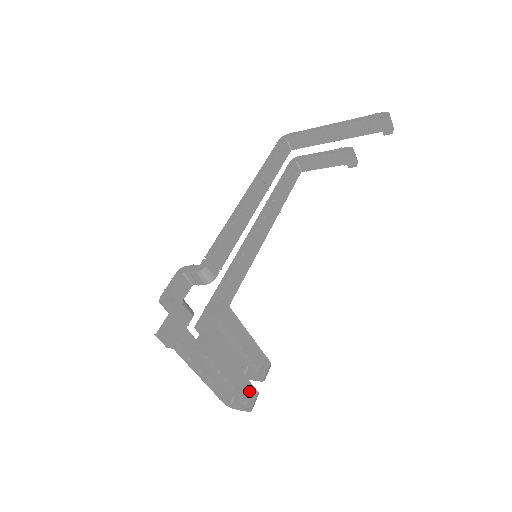
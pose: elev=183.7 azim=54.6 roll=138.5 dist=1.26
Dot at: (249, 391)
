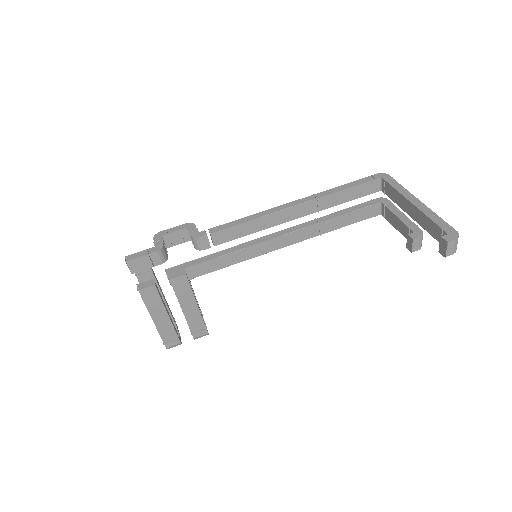
Dot at: (172, 337)
